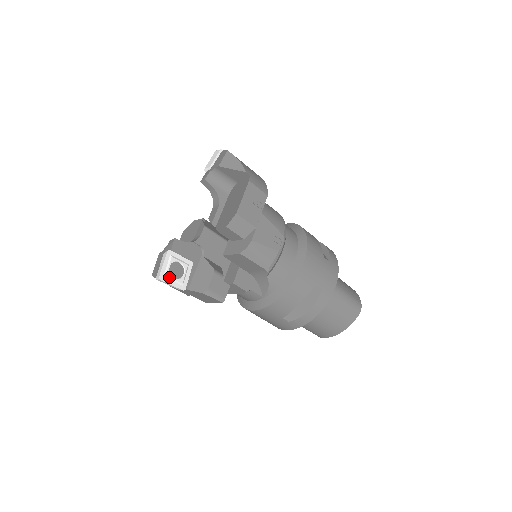
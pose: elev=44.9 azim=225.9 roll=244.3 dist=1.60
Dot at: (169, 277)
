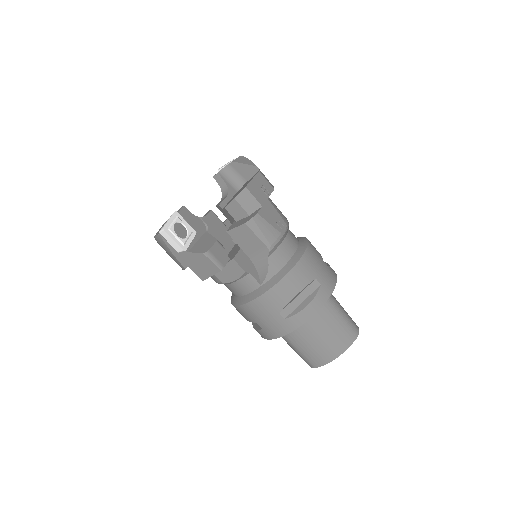
Dot at: (172, 232)
